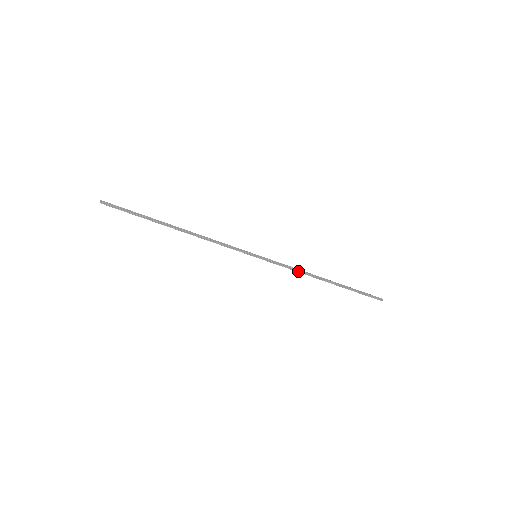
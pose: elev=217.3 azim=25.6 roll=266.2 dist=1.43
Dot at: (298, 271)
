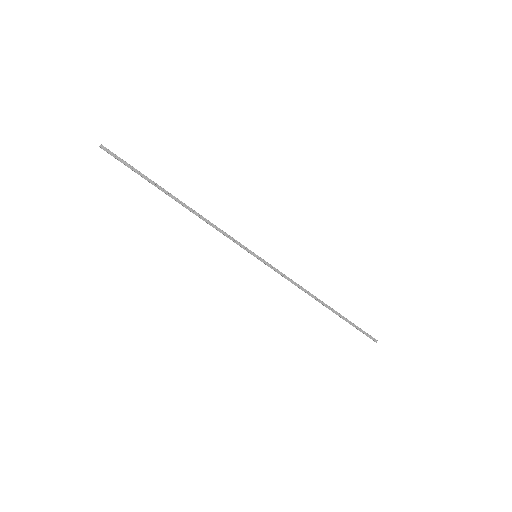
Dot at: (296, 285)
